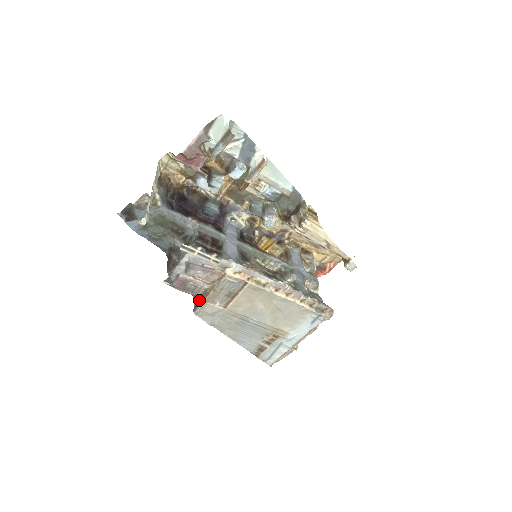
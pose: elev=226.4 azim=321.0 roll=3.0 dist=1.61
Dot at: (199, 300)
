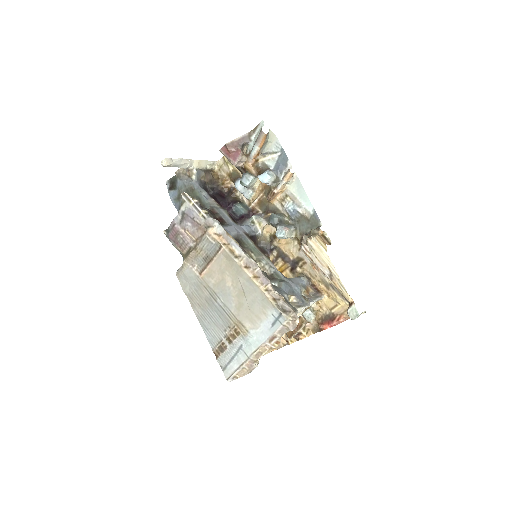
Dot at: occluded
